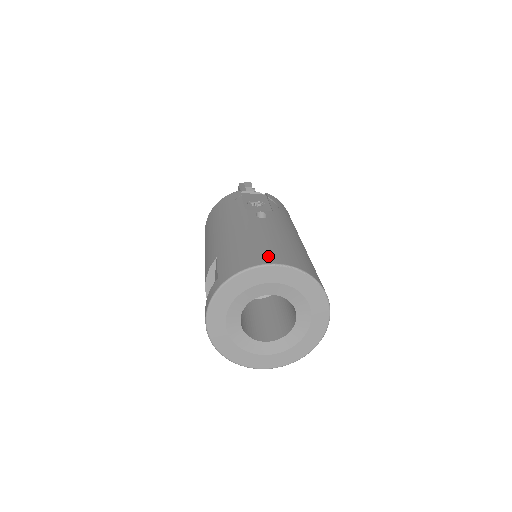
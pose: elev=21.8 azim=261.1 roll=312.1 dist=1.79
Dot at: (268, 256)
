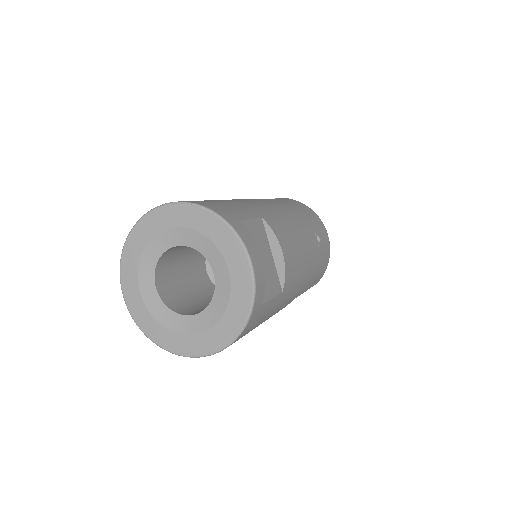
Dot at: occluded
